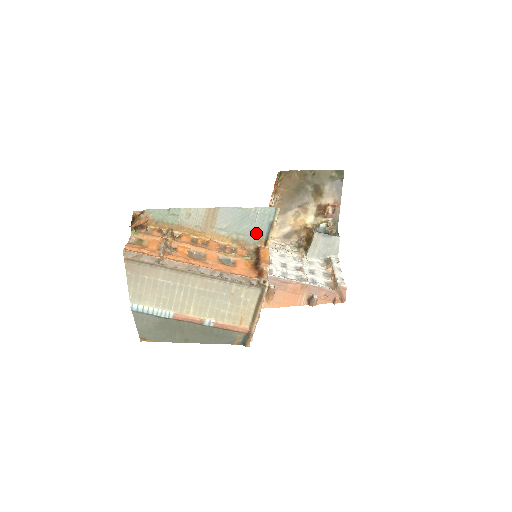
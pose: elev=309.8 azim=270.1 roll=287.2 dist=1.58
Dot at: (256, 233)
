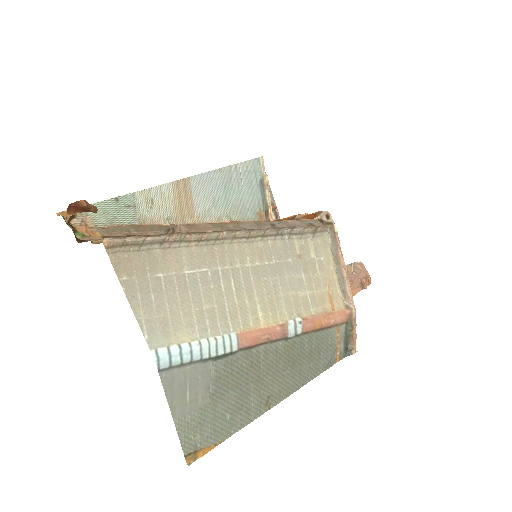
Dot at: (250, 205)
